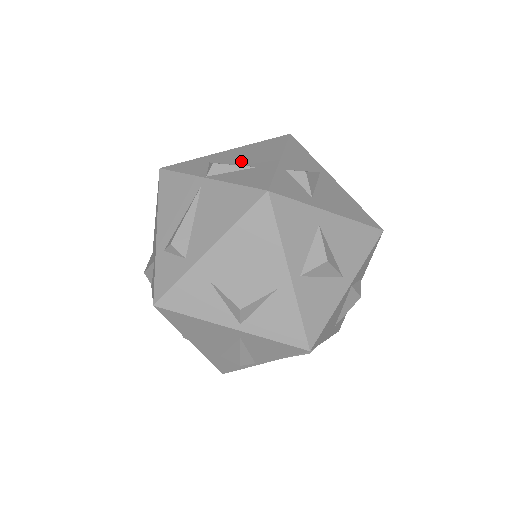
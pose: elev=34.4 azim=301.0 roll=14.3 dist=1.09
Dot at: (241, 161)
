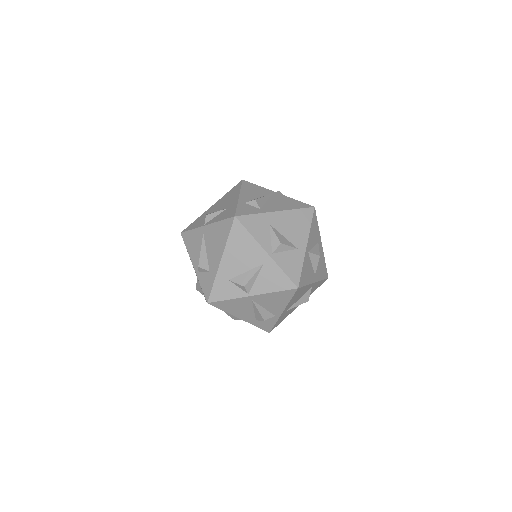
Dot at: occluded
